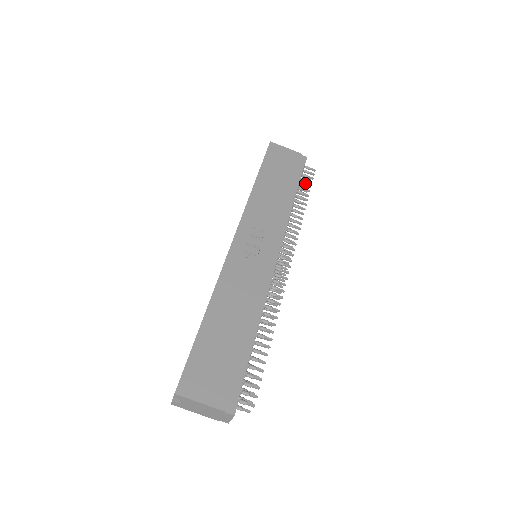
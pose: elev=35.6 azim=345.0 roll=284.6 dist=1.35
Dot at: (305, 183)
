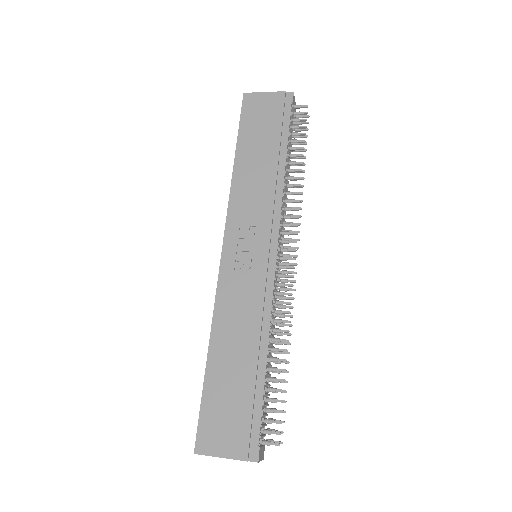
Dot at: (297, 132)
